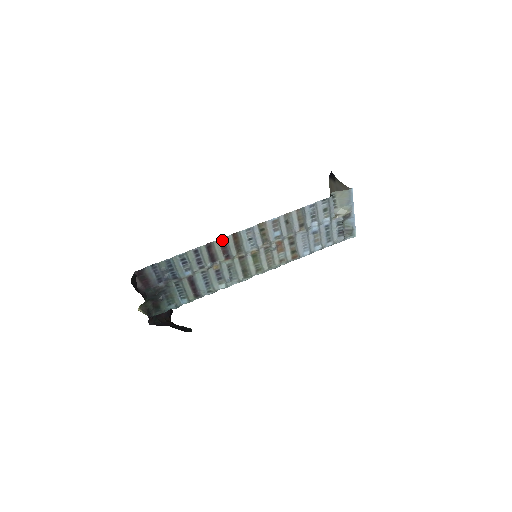
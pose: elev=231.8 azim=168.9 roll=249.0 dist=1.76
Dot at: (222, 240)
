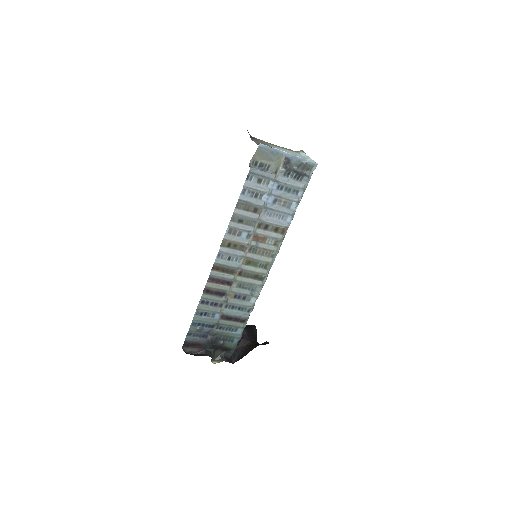
Dot at: (210, 279)
